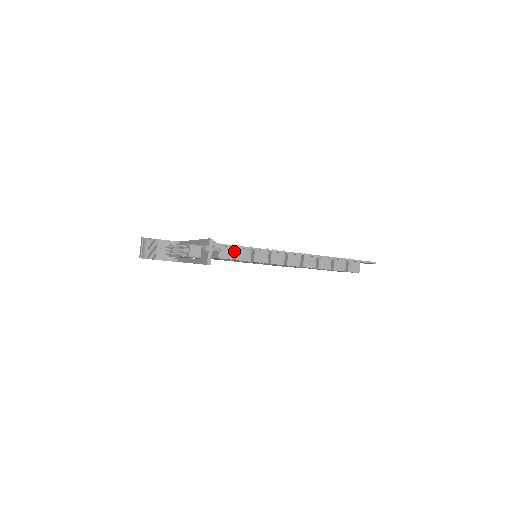
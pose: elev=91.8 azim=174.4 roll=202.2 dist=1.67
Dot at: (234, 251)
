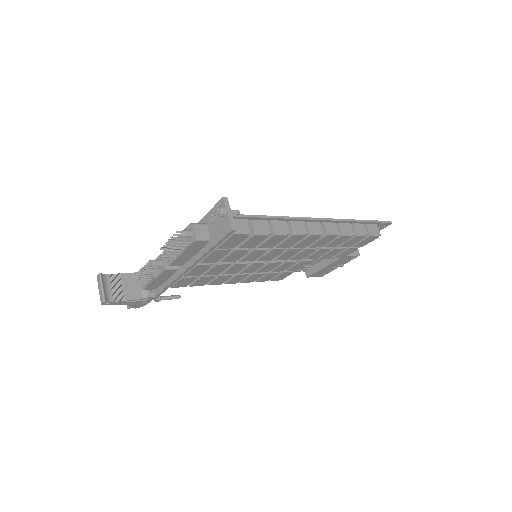
Dot at: occluded
